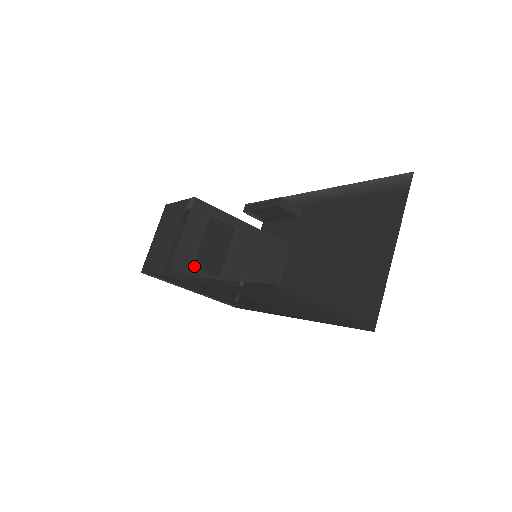
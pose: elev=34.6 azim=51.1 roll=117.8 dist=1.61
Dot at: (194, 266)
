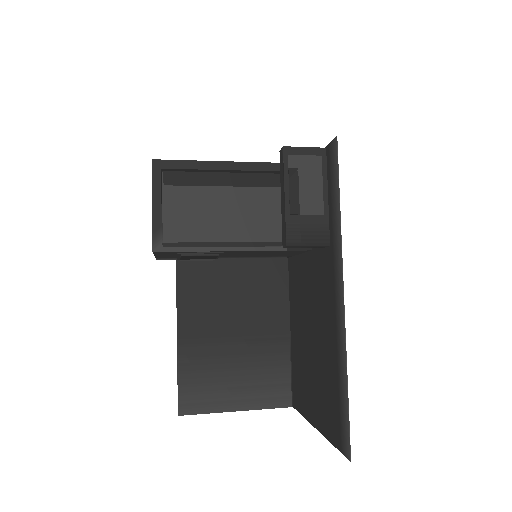
Dot at: occluded
